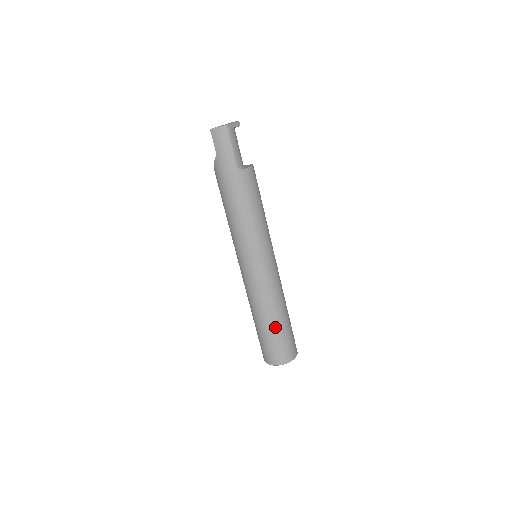
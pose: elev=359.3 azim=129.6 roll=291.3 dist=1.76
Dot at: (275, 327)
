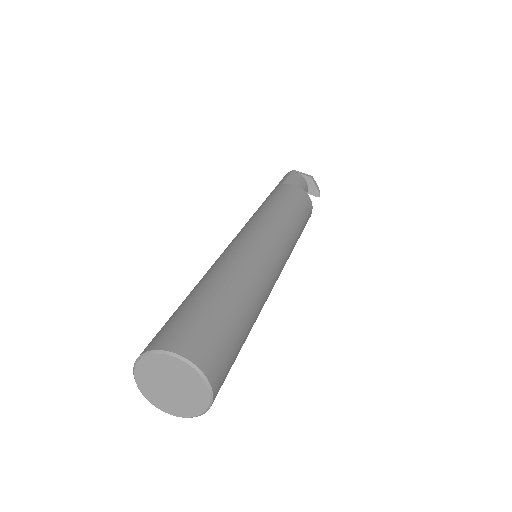
Dot at: (194, 294)
